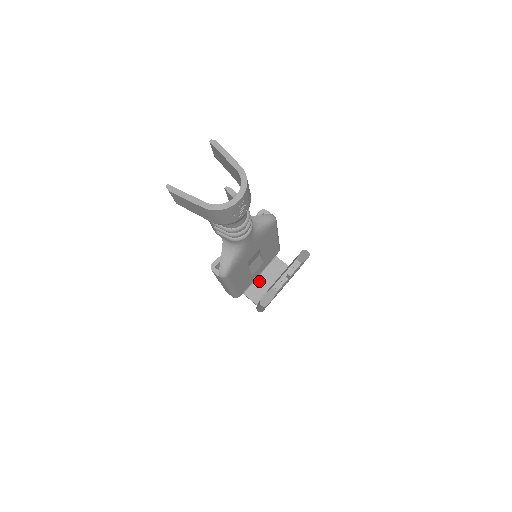
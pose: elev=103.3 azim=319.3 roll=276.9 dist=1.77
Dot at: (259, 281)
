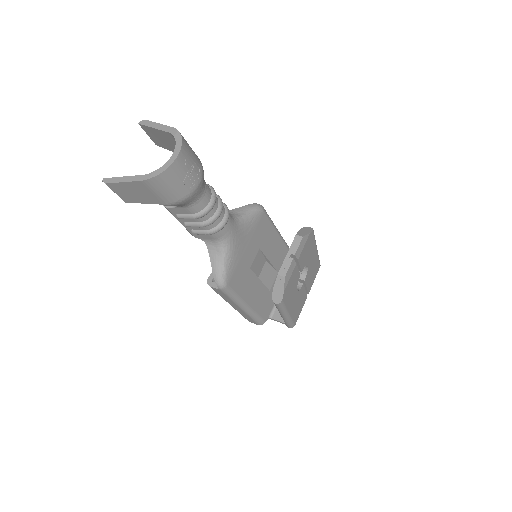
Dot at: occluded
